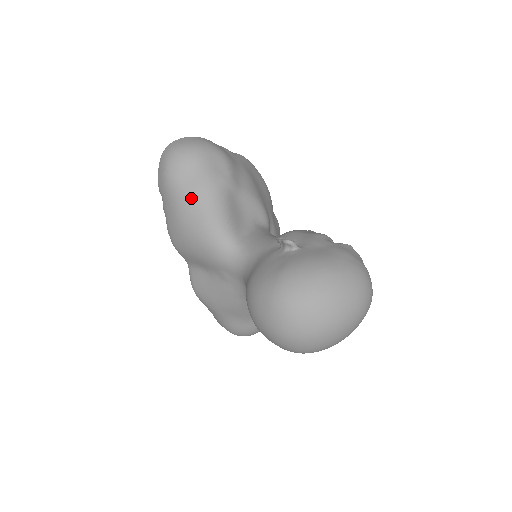
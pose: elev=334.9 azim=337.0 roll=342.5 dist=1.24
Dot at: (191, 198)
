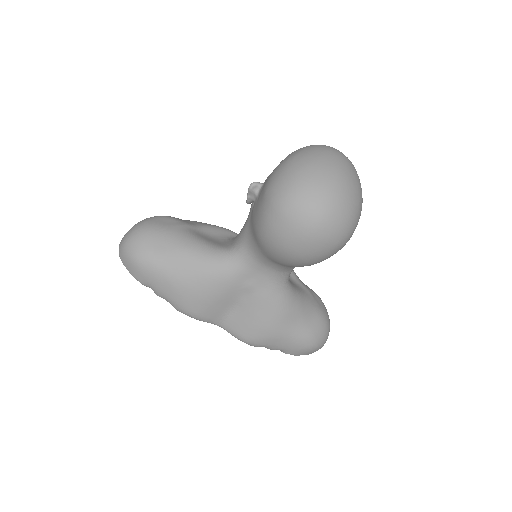
Dot at: (166, 254)
